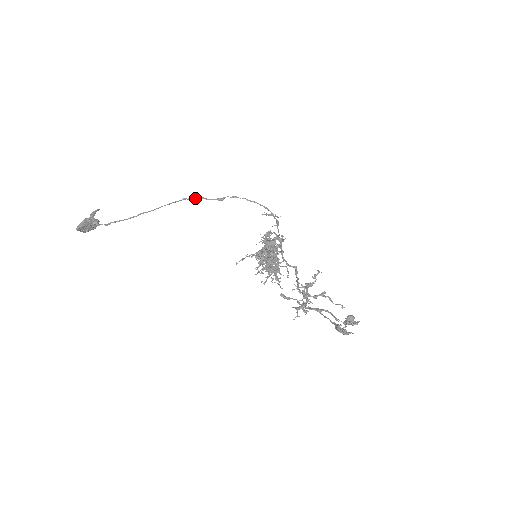
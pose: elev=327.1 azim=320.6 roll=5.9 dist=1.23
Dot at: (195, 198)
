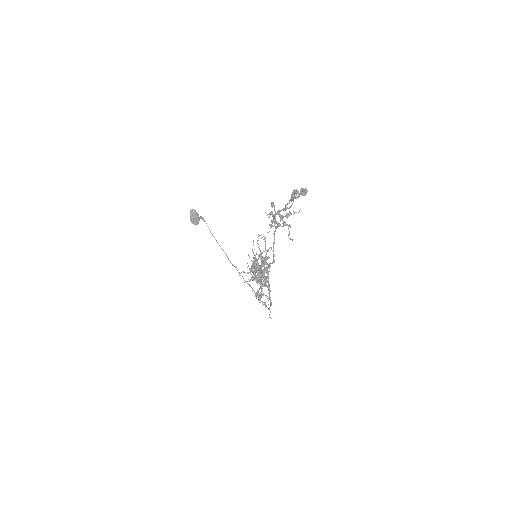
Dot at: occluded
